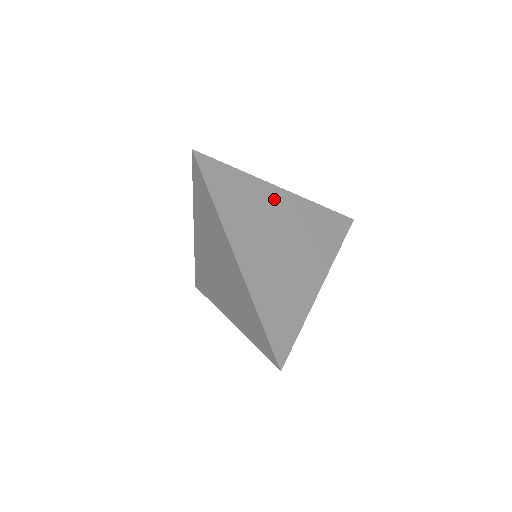
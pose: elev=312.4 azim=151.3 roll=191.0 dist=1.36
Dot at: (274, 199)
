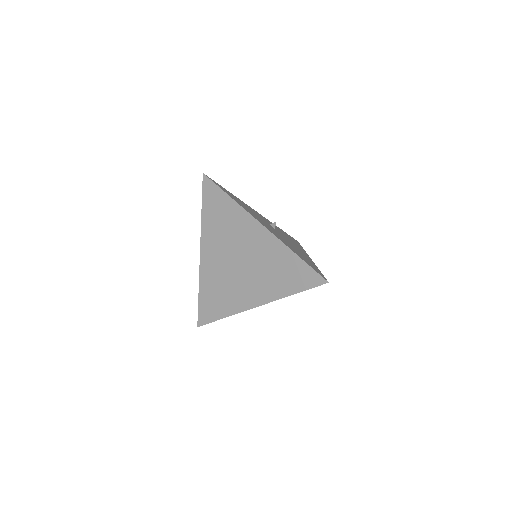
Dot at: (249, 229)
